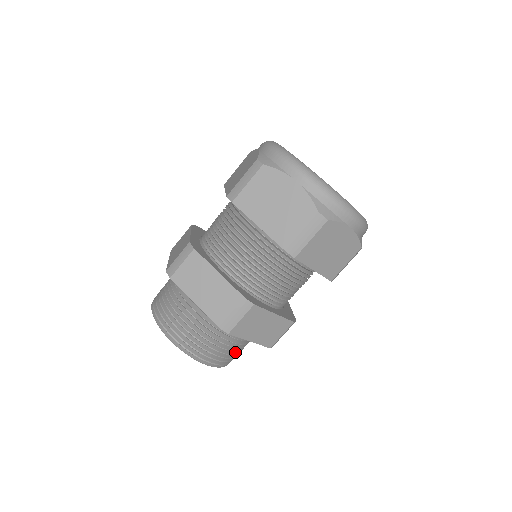
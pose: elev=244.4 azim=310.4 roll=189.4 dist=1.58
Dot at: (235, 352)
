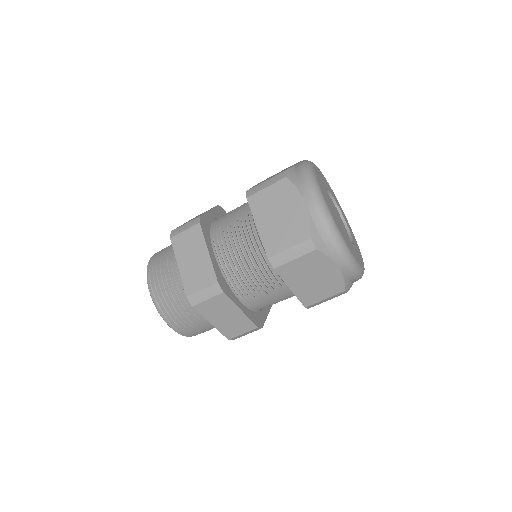
Dot at: occluded
